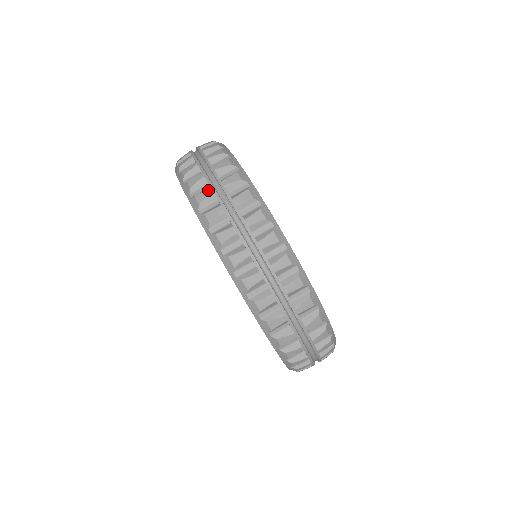
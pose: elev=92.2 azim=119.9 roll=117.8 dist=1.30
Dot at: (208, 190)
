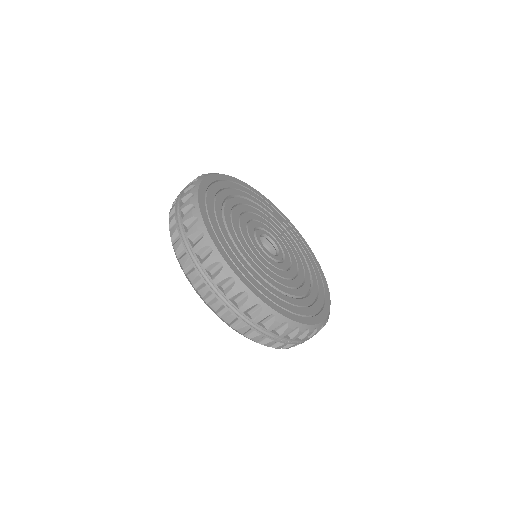
Dot at: (174, 204)
